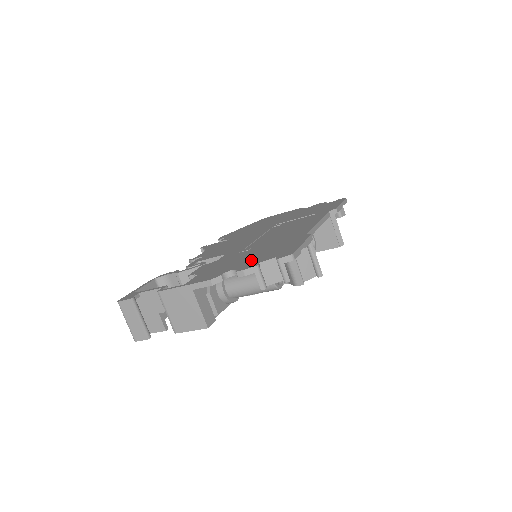
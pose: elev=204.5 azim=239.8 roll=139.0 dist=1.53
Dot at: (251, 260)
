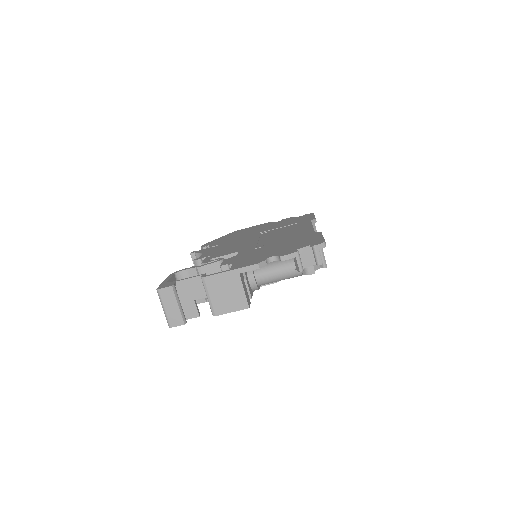
Dot at: (283, 250)
